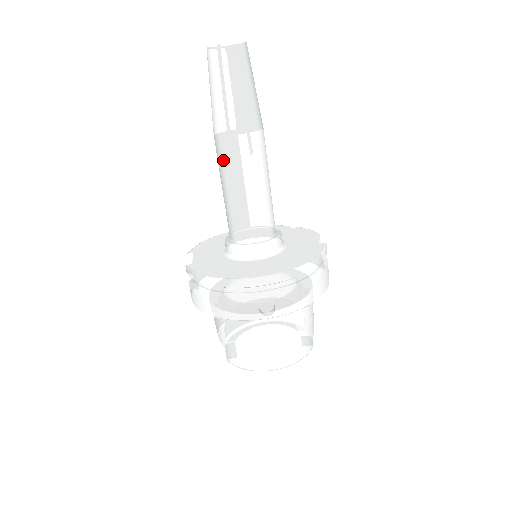
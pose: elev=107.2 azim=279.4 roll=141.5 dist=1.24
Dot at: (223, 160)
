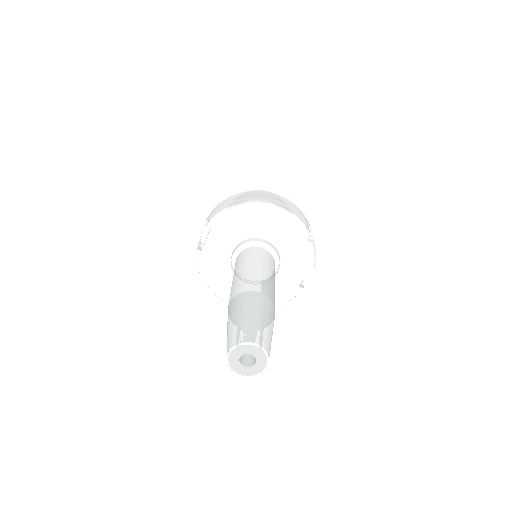
Dot at: occluded
